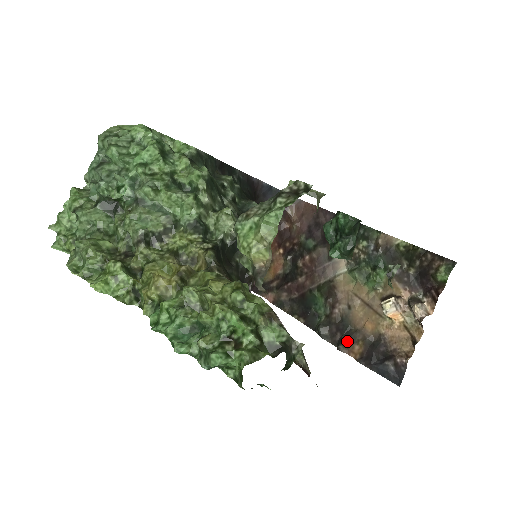
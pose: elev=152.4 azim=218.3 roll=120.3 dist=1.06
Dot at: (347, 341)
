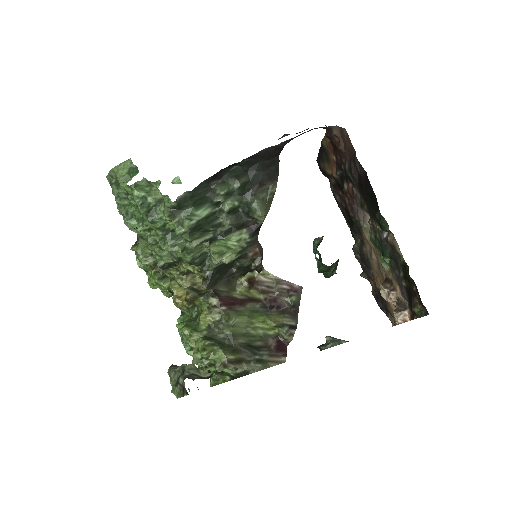
Dot at: (367, 275)
